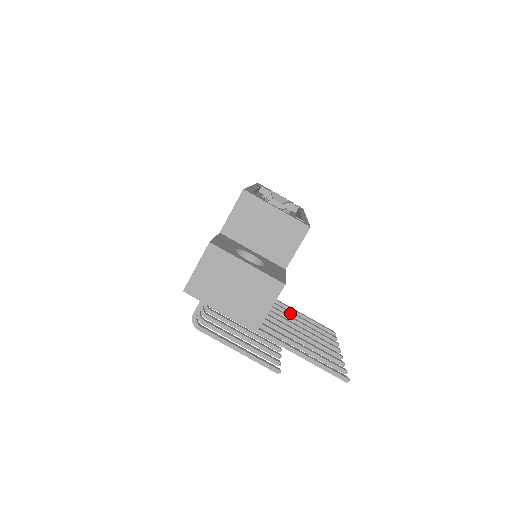
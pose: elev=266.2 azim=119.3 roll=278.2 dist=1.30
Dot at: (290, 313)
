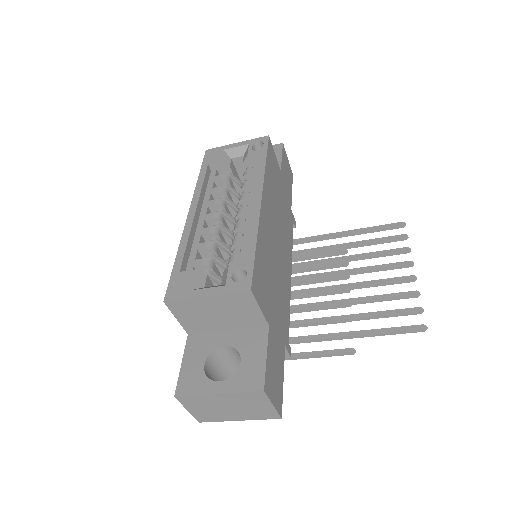
Dot at: (340, 248)
